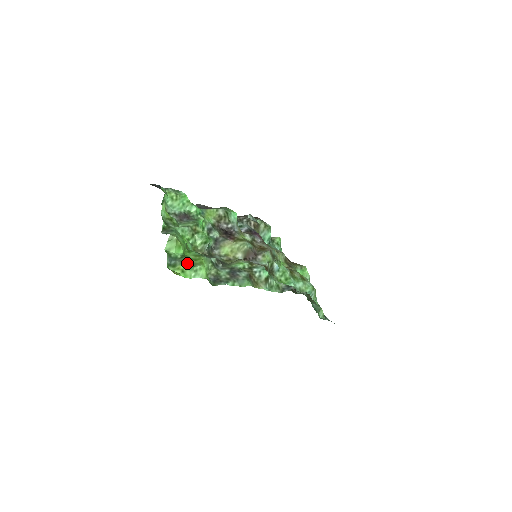
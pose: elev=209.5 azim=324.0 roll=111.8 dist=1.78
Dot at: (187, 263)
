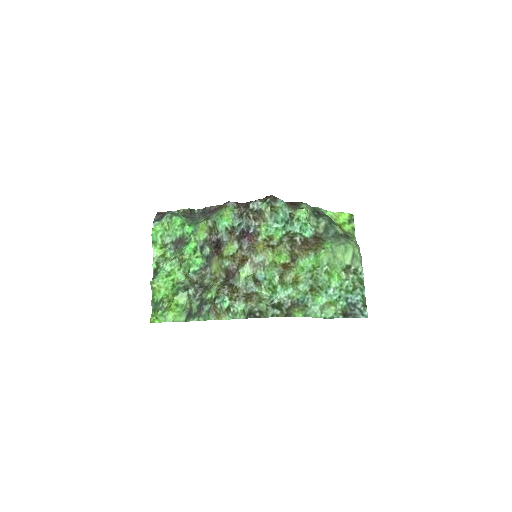
Dot at: (158, 311)
